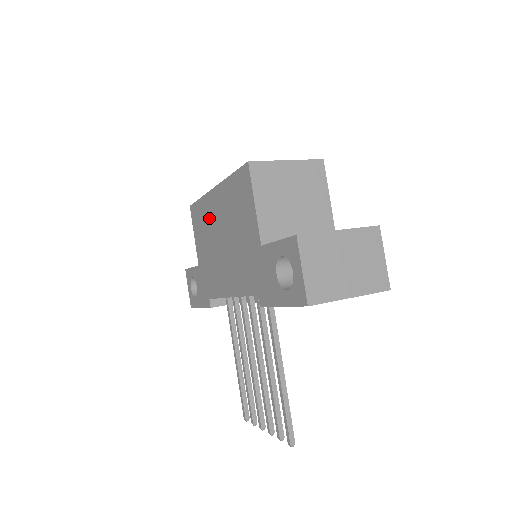
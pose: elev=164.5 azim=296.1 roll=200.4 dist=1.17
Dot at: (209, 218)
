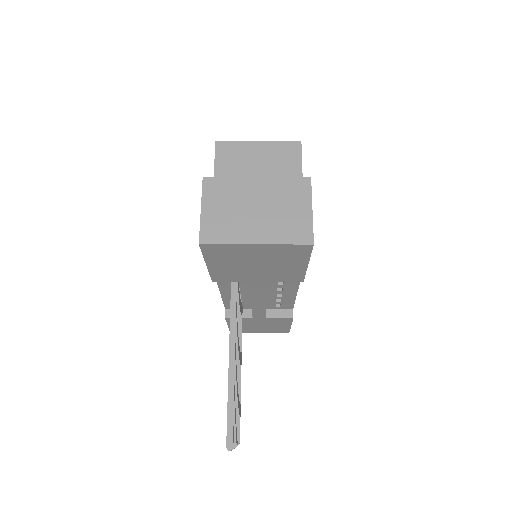
Dot at: occluded
